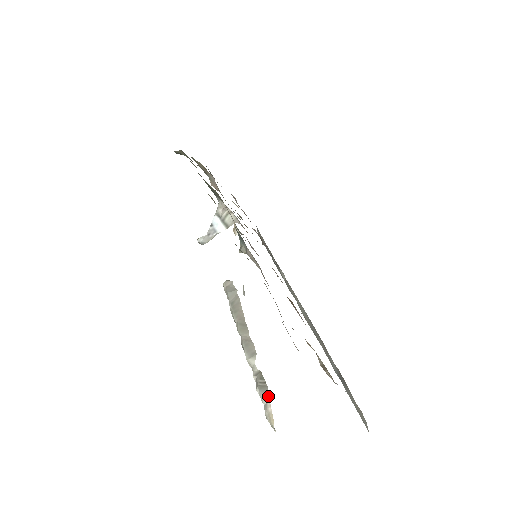
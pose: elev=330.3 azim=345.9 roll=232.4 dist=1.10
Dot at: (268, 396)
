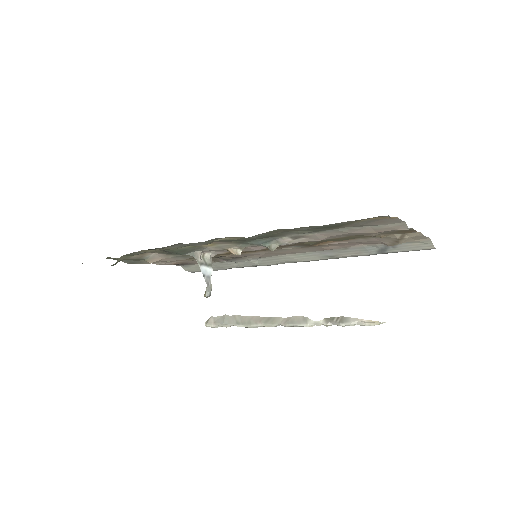
Dot at: (352, 319)
